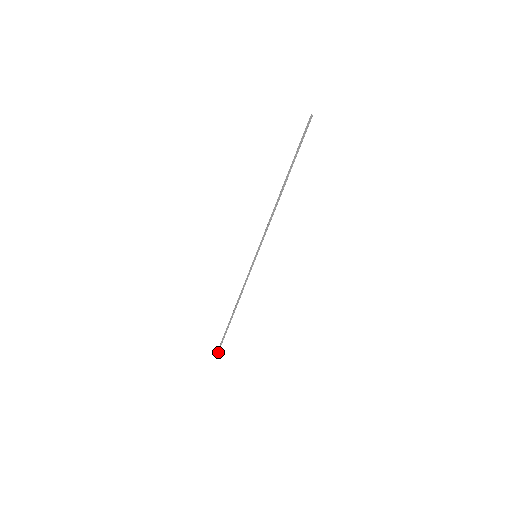
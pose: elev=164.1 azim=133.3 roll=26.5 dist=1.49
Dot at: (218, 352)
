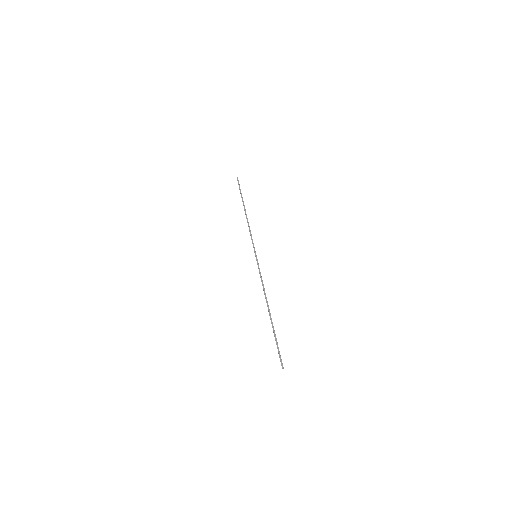
Dot at: (283, 367)
